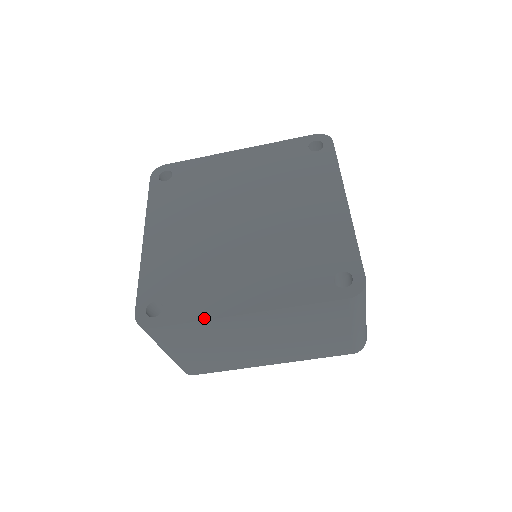
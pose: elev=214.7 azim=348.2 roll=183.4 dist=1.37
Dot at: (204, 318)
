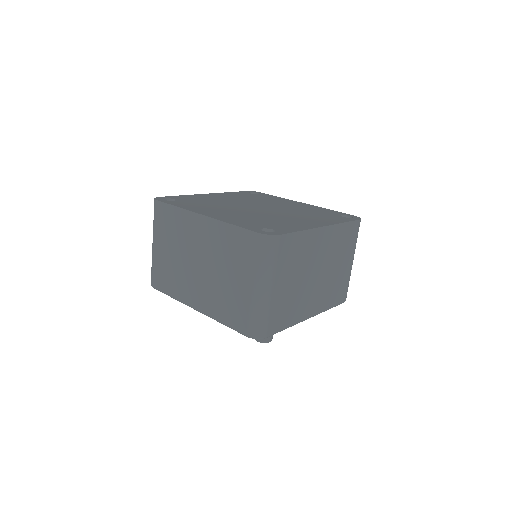
Dot at: (183, 208)
